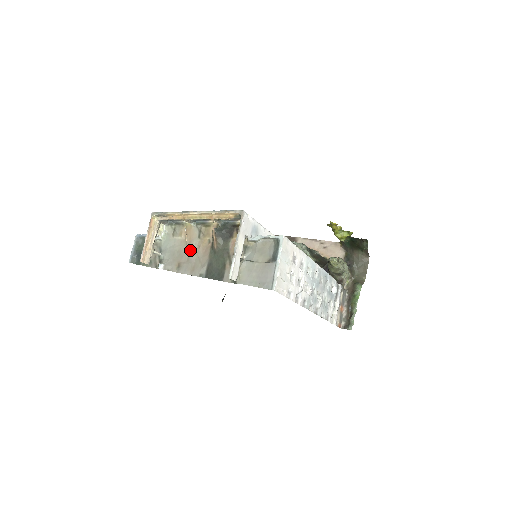
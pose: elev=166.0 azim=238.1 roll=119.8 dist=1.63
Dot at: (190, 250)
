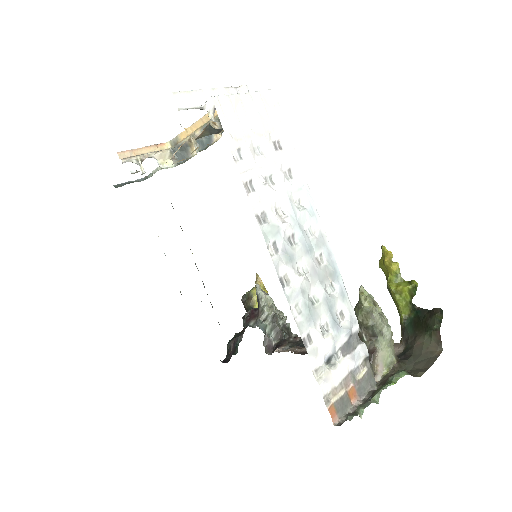
Dot at: (173, 159)
